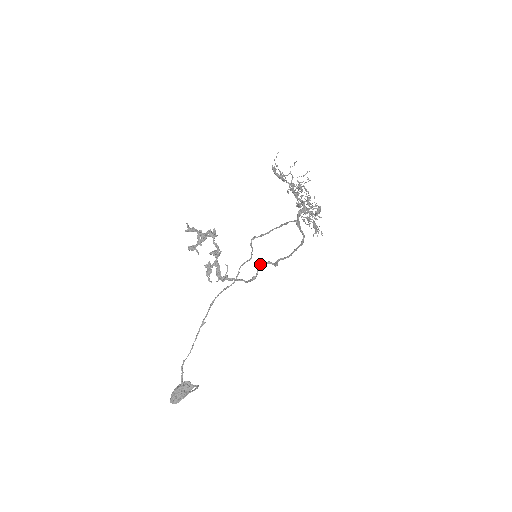
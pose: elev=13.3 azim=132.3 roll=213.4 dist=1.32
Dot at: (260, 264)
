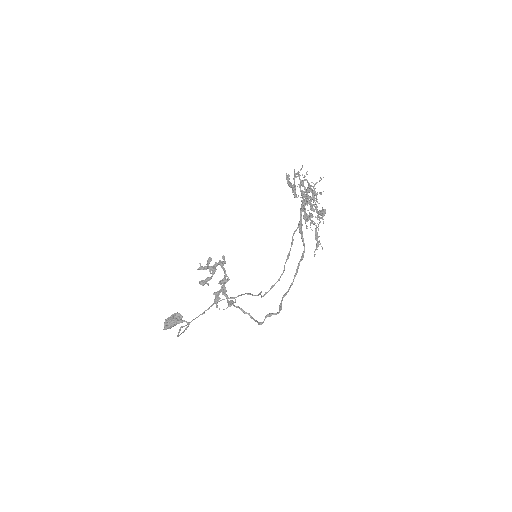
Dot at: (268, 314)
